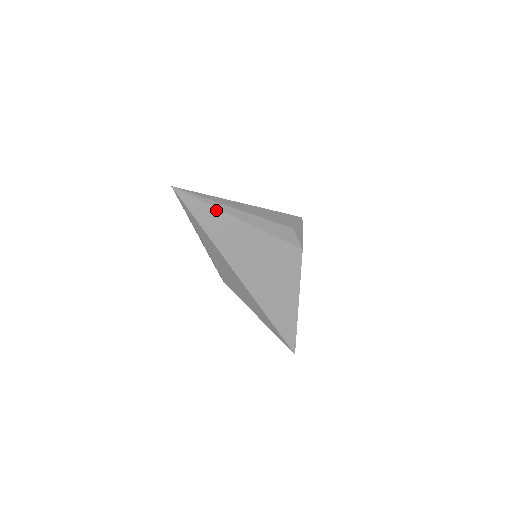
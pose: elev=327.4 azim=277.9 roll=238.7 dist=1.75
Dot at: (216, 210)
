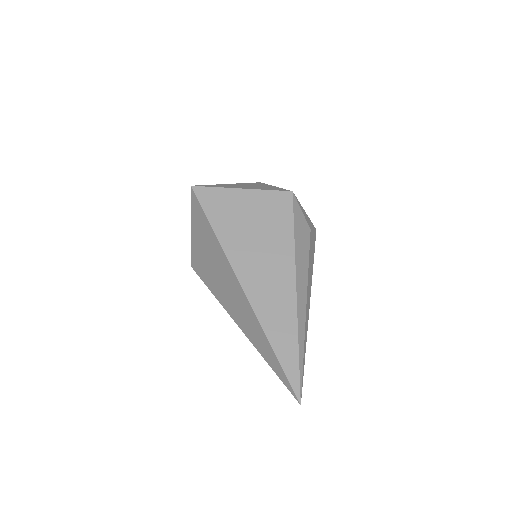
Dot at: (305, 341)
